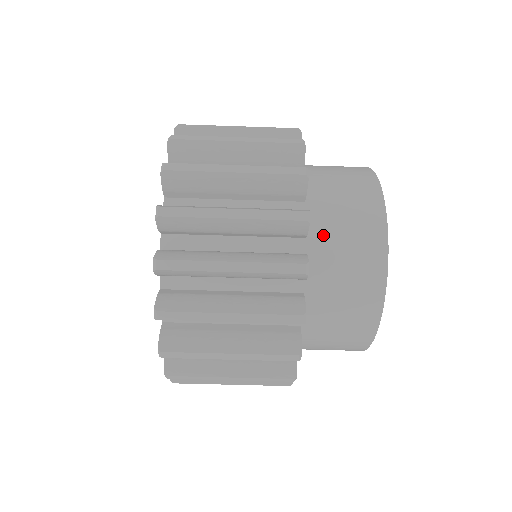
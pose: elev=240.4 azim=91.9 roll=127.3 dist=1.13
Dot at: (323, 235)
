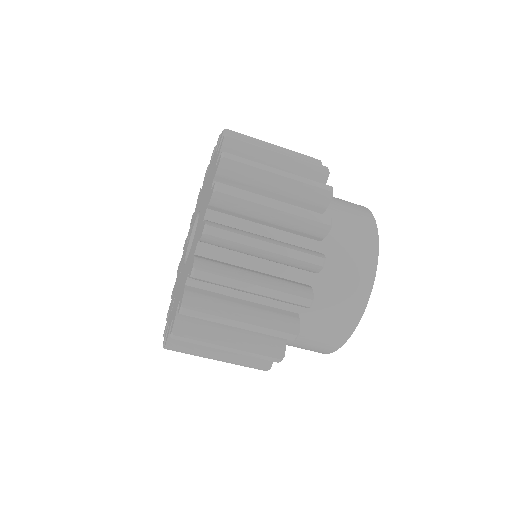
Dot at: (331, 244)
